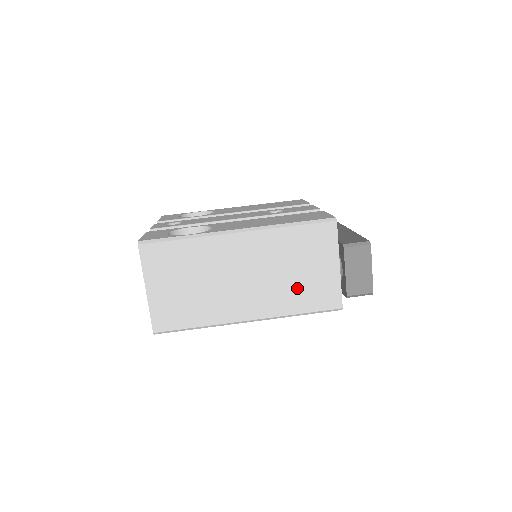
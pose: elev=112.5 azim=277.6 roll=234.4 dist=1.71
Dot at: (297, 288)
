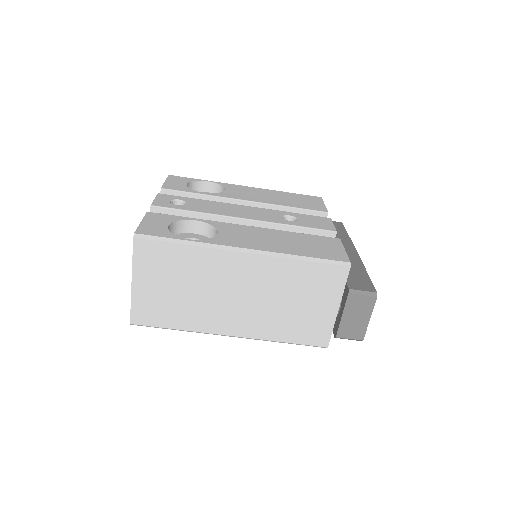
Dot at: (288, 319)
